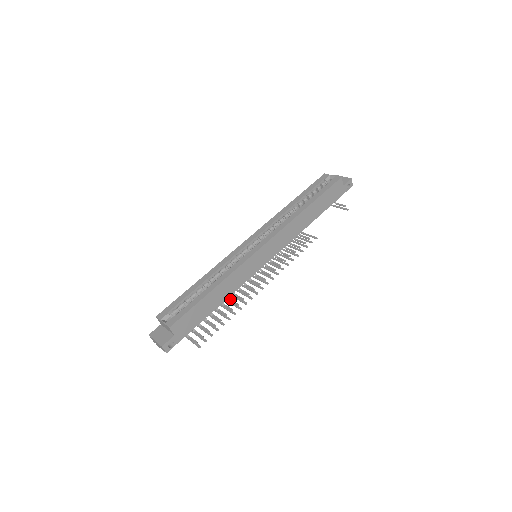
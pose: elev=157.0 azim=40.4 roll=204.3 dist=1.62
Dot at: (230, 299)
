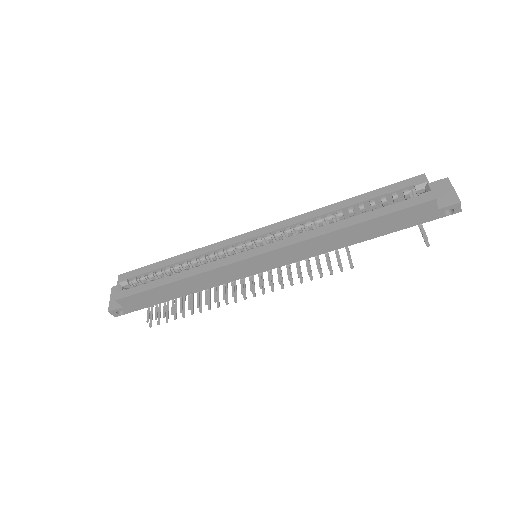
Dot at: (207, 290)
